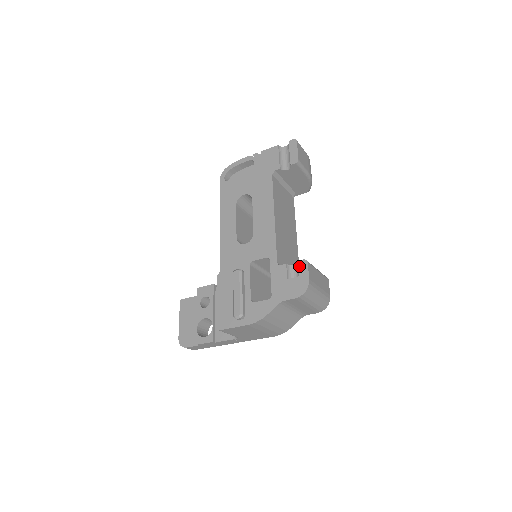
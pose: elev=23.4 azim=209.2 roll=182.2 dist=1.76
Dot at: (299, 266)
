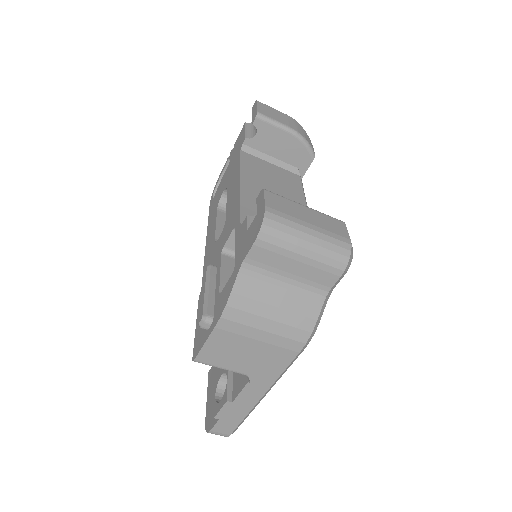
Dot at: (256, 203)
